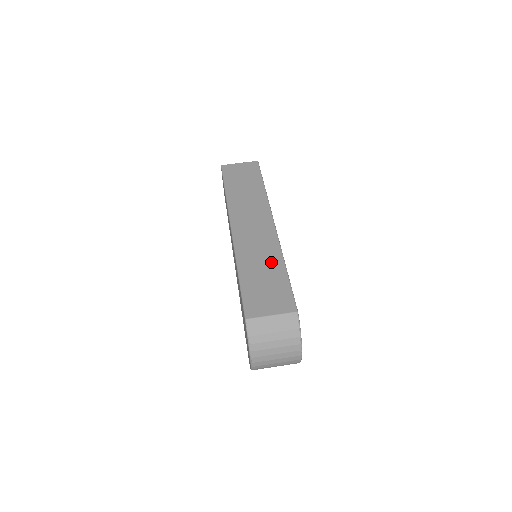
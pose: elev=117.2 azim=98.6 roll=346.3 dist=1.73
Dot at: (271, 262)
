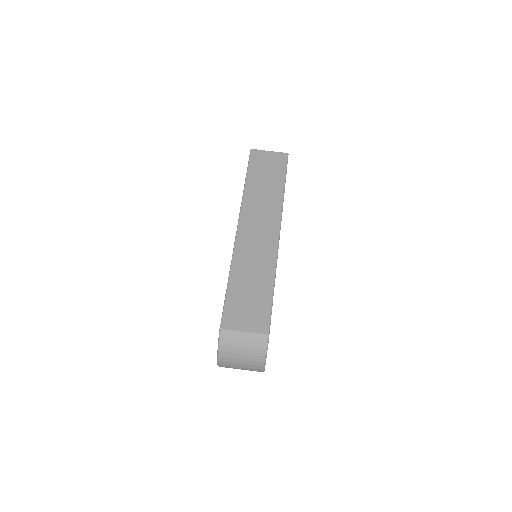
Dot at: (262, 275)
